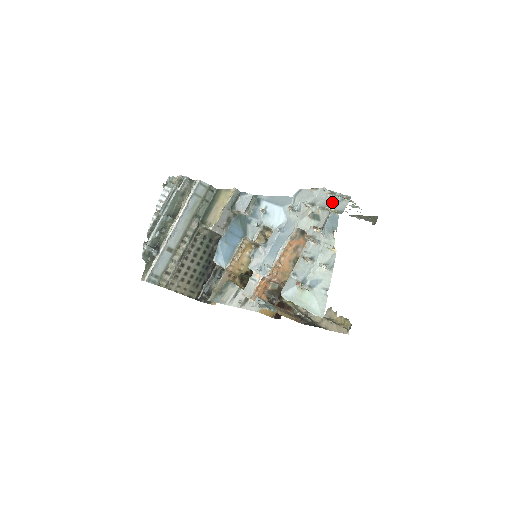
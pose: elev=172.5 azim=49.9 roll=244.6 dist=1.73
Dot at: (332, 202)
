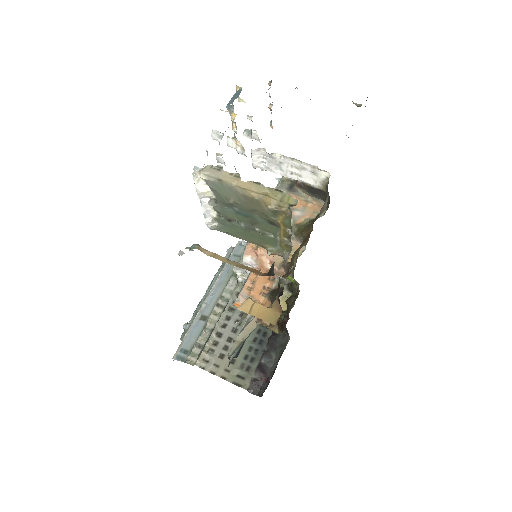
Dot at: occluded
